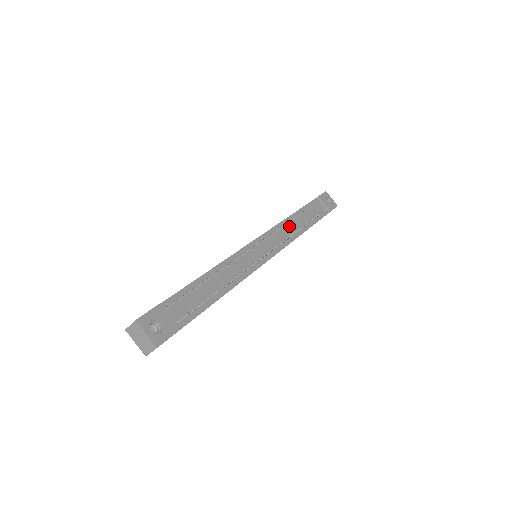
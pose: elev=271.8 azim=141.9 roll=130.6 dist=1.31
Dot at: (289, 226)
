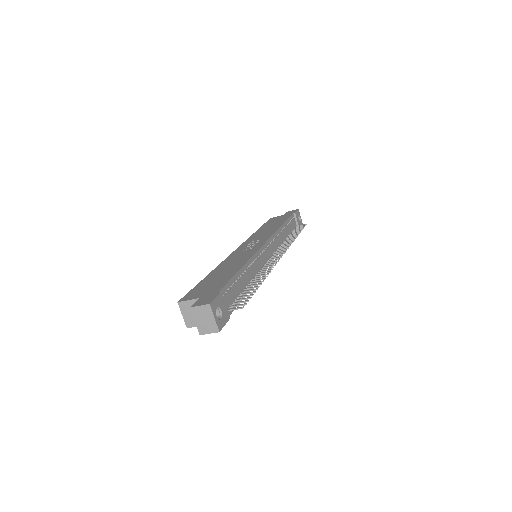
Dot at: (280, 236)
